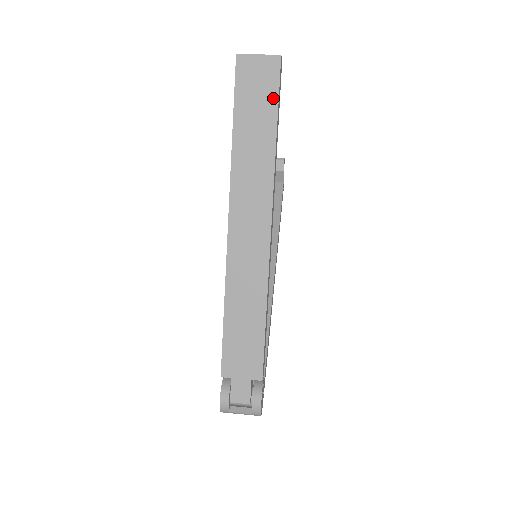
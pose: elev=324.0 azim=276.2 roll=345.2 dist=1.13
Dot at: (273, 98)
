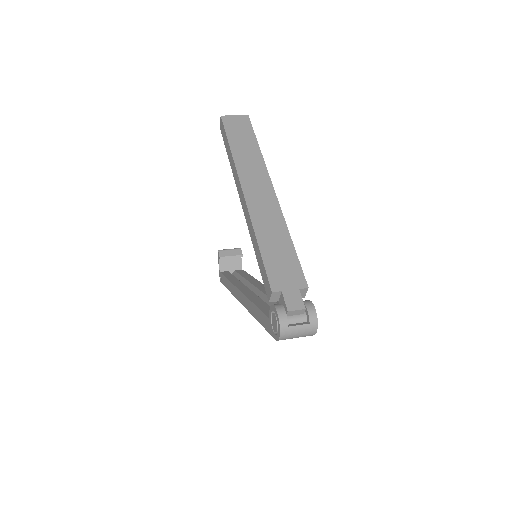
Dot at: (250, 131)
